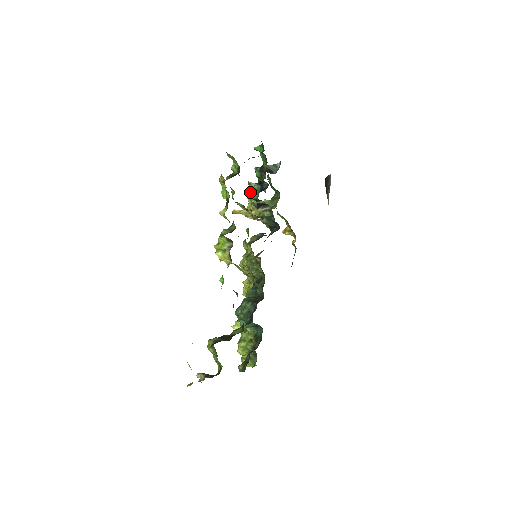
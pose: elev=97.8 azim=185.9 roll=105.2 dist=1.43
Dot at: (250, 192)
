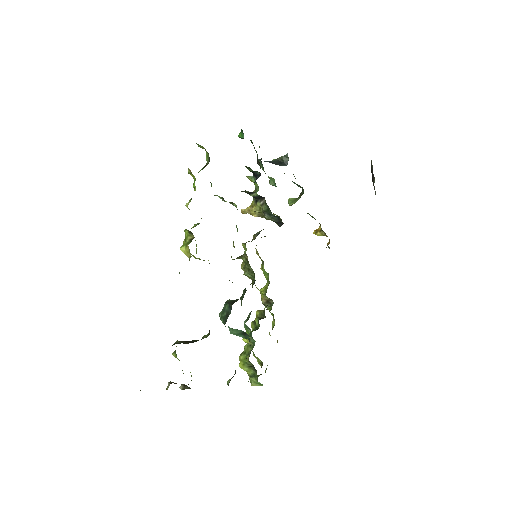
Dot at: (255, 188)
